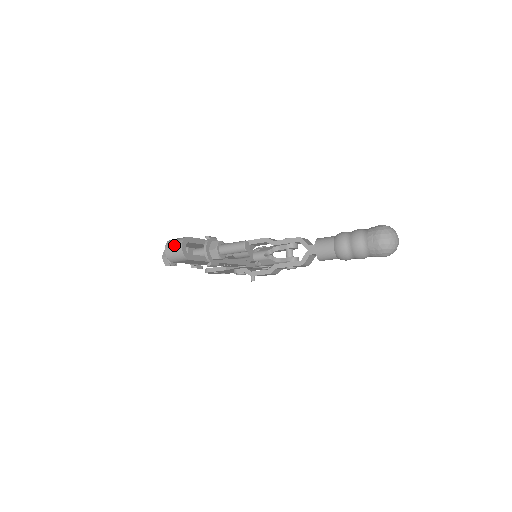
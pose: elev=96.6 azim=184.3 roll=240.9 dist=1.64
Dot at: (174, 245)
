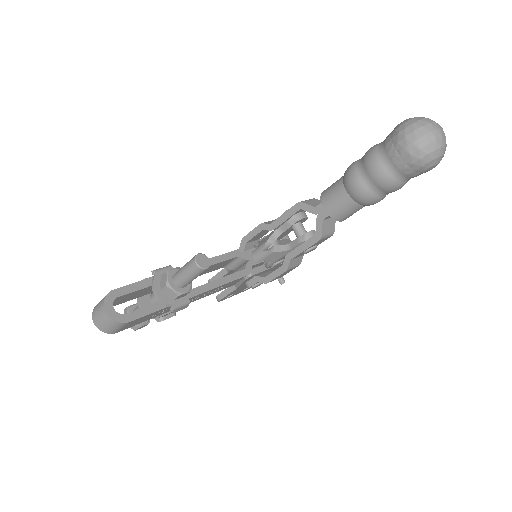
Dot at: (98, 312)
